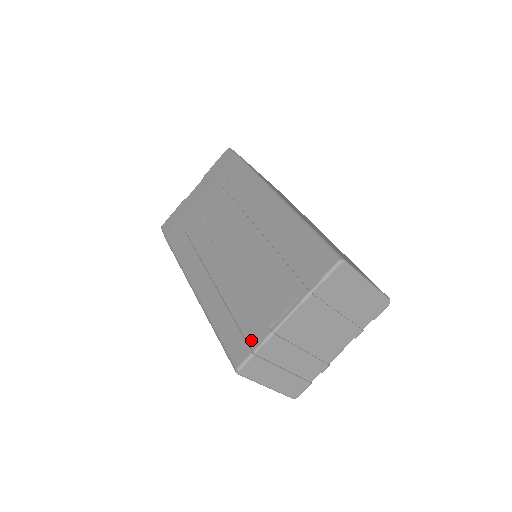
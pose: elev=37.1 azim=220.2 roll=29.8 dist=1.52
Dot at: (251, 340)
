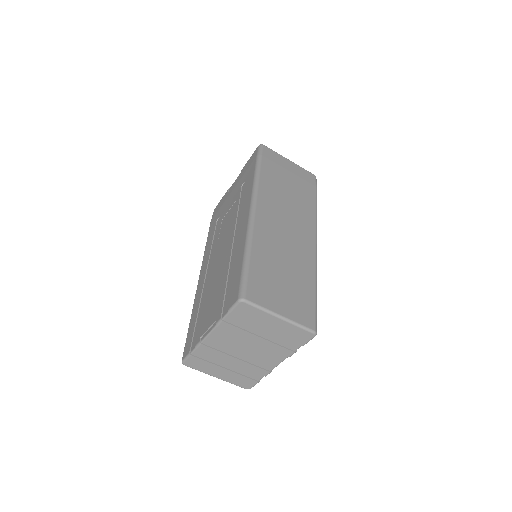
Dot at: (193, 342)
